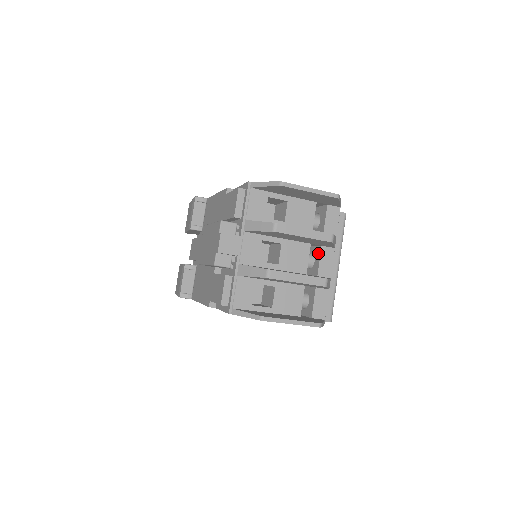
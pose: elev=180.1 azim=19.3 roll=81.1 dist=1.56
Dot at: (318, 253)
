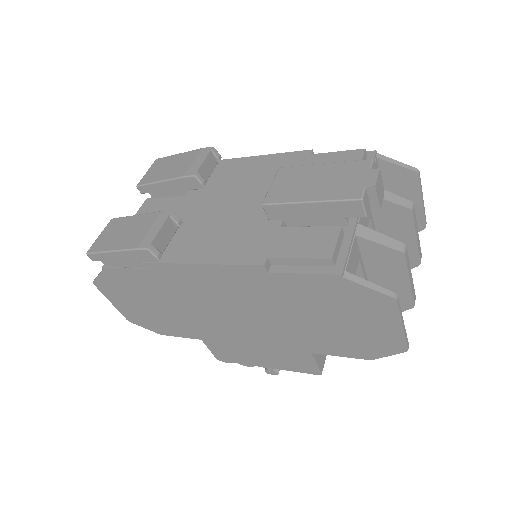
Dot at: occluded
